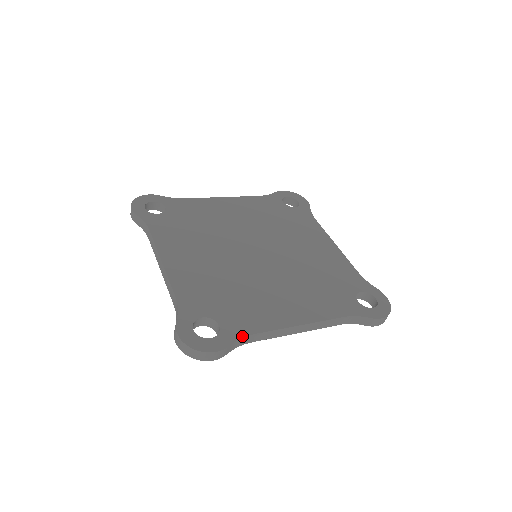
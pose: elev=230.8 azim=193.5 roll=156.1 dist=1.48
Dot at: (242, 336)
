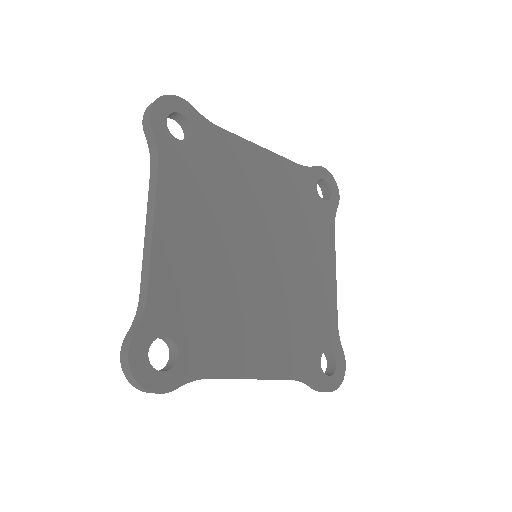
Dot at: (196, 378)
